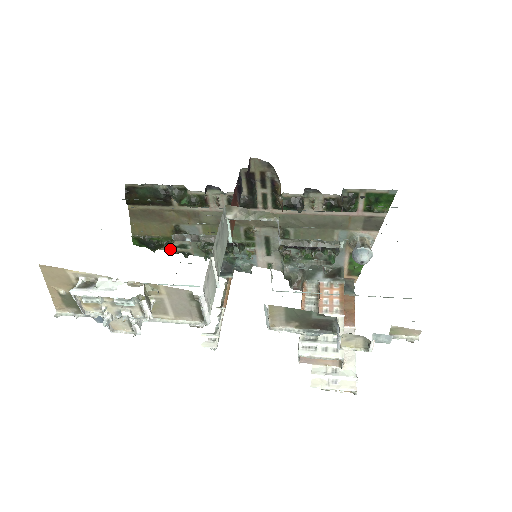
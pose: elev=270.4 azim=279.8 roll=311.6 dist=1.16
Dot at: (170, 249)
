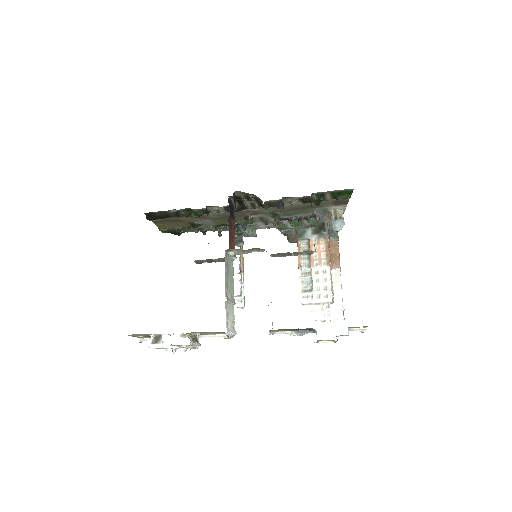
Dot at: (191, 231)
